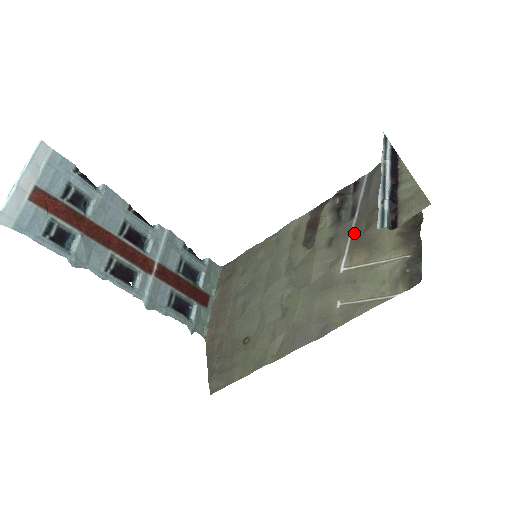
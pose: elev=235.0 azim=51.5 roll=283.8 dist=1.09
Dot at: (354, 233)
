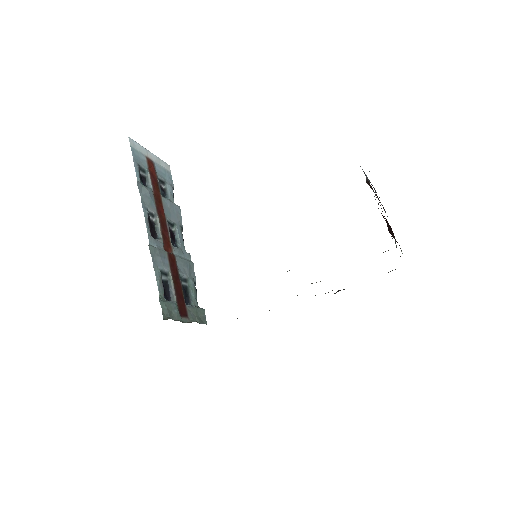
Dot at: occluded
